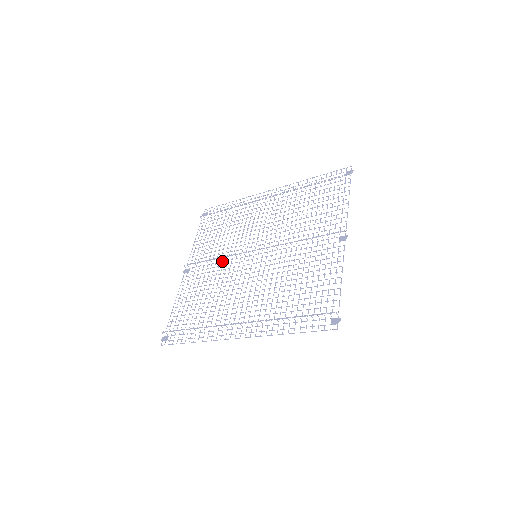
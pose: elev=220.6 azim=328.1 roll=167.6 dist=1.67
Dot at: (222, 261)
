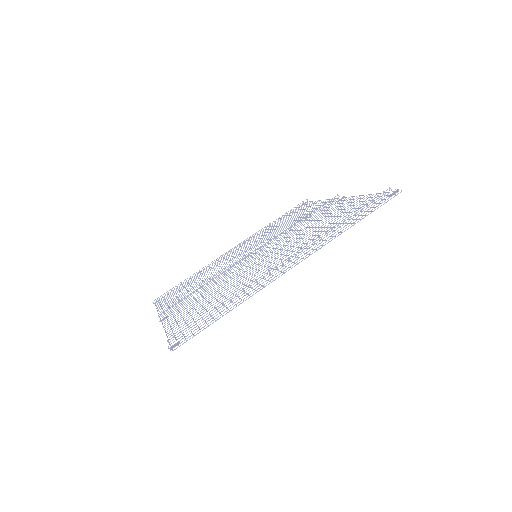
Dot at: (213, 284)
